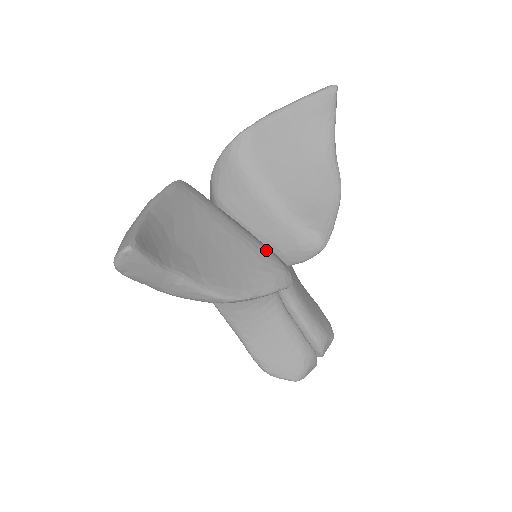
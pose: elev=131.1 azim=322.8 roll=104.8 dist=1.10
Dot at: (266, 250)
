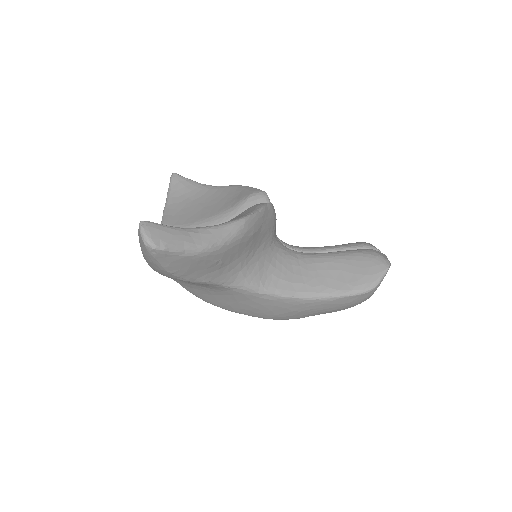
Dot at: occluded
